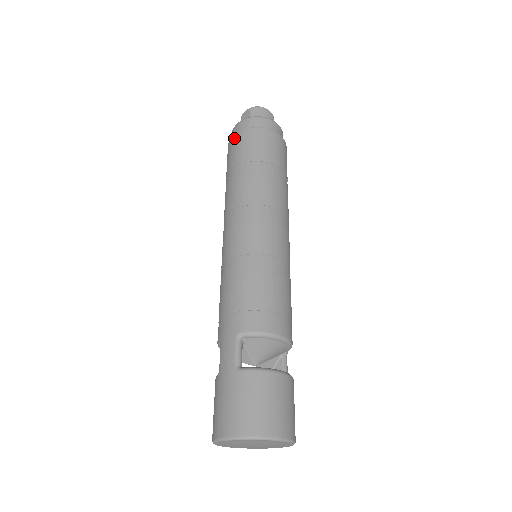
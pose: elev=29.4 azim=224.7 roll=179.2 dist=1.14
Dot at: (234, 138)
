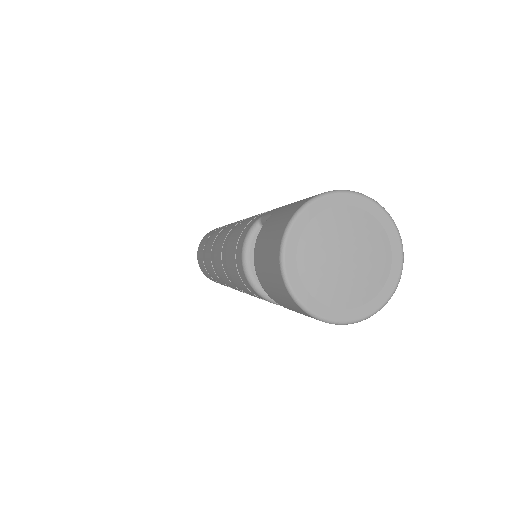
Dot at: occluded
